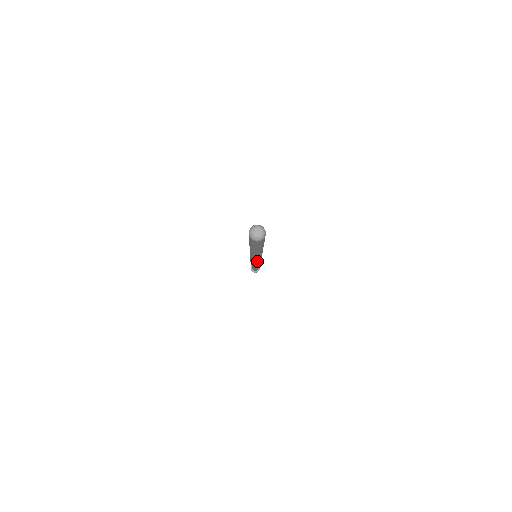
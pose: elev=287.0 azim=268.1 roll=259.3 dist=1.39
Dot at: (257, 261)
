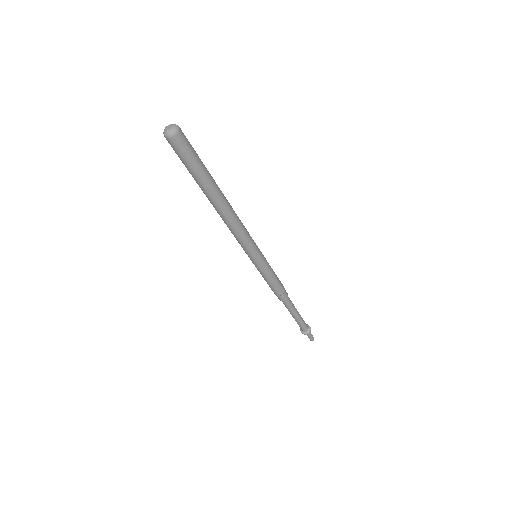
Dot at: (254, 260)
